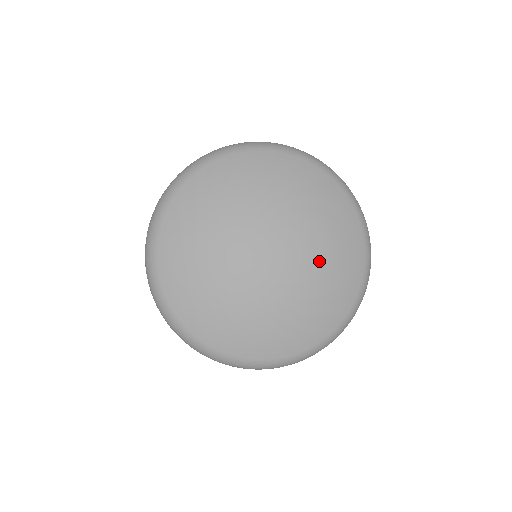
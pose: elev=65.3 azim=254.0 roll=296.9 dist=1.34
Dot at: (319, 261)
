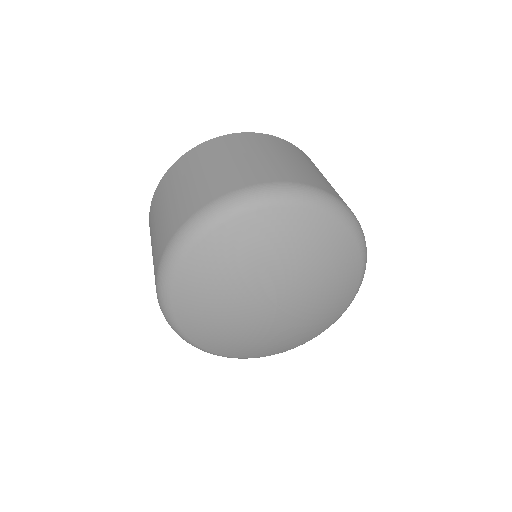
Dot at: (294, 330)
